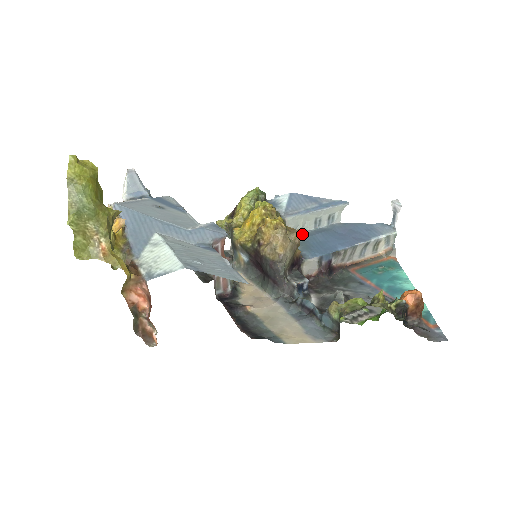
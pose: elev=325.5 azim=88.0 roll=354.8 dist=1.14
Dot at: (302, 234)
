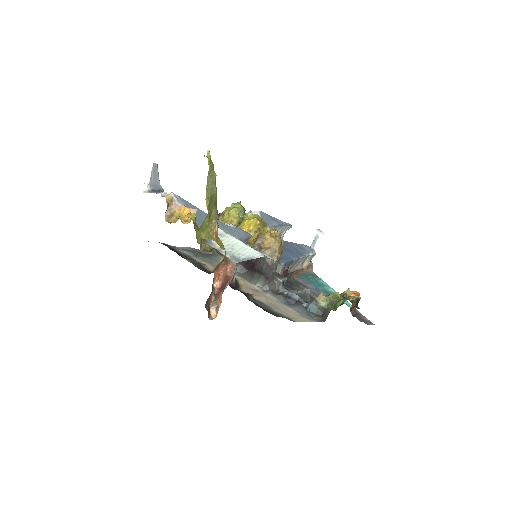
Dot at: occluded
